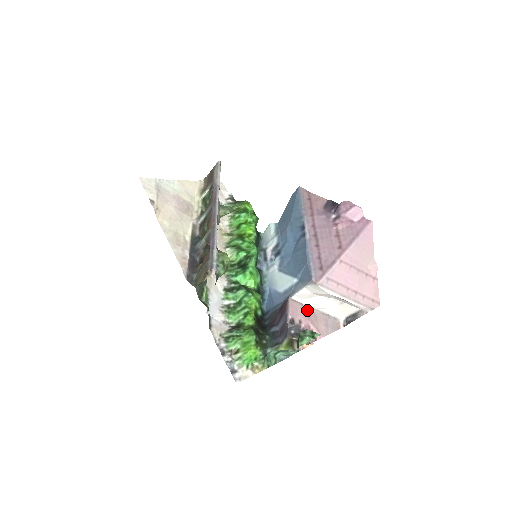
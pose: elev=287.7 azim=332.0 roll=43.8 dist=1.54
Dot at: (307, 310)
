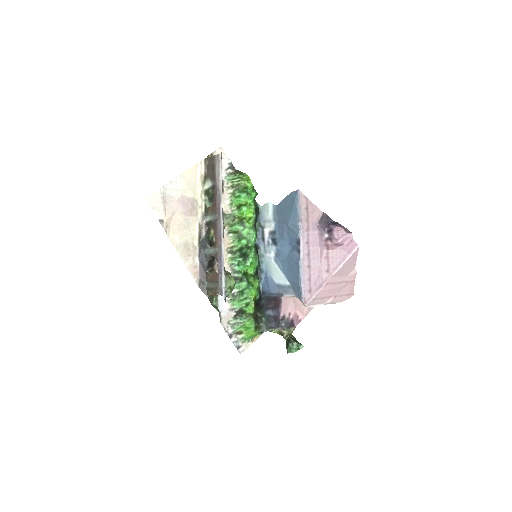
Dot at: (296, 298)
